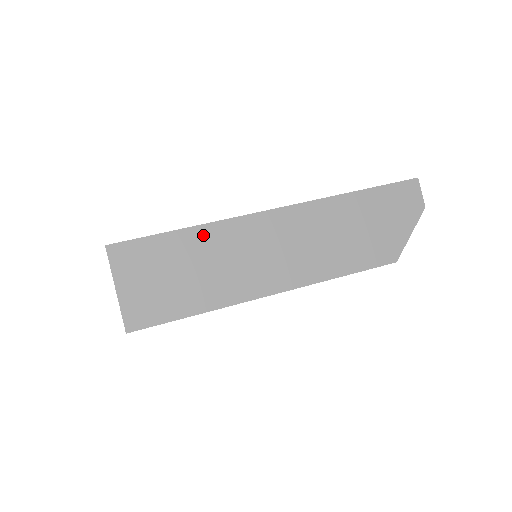
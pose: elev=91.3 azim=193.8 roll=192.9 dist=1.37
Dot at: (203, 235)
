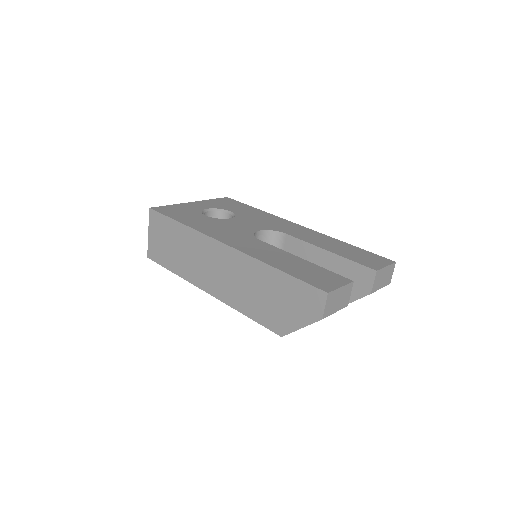
Dot at: (186, 232)
